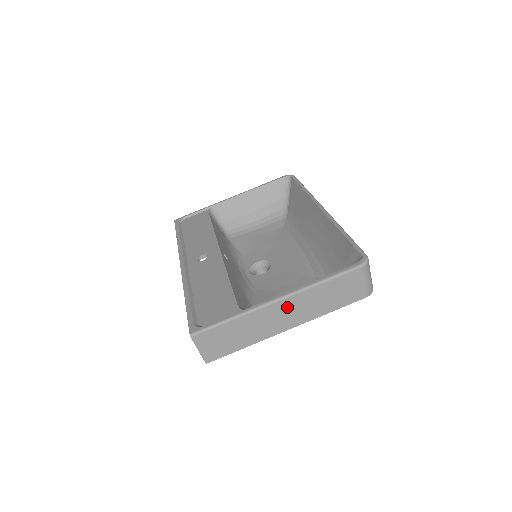
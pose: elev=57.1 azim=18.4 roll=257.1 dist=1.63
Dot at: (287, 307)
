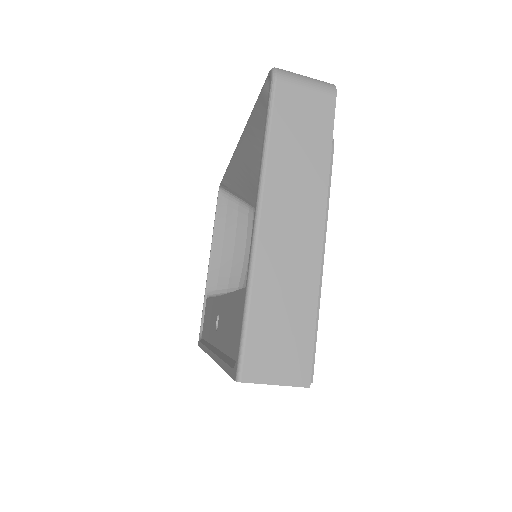
Dot at: (279, 212)
